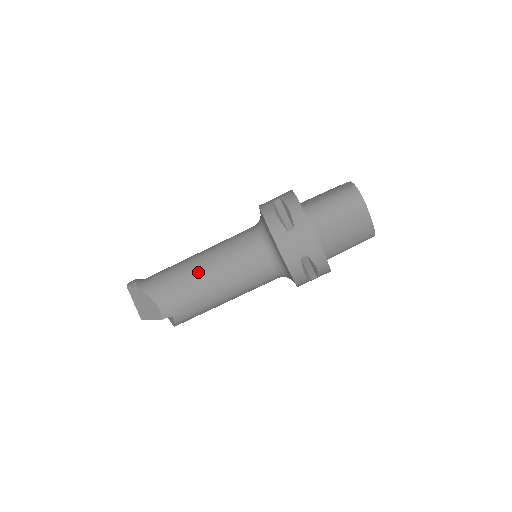
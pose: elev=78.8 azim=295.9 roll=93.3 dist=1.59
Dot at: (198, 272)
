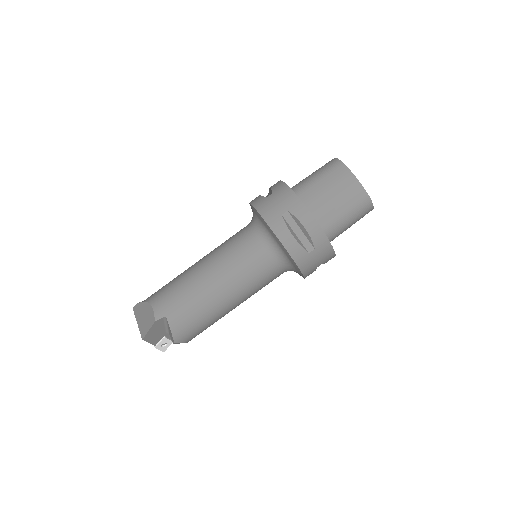
Dot at: (192, 267)
